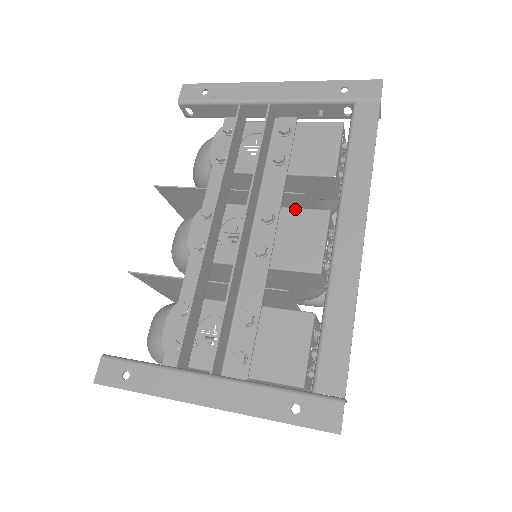
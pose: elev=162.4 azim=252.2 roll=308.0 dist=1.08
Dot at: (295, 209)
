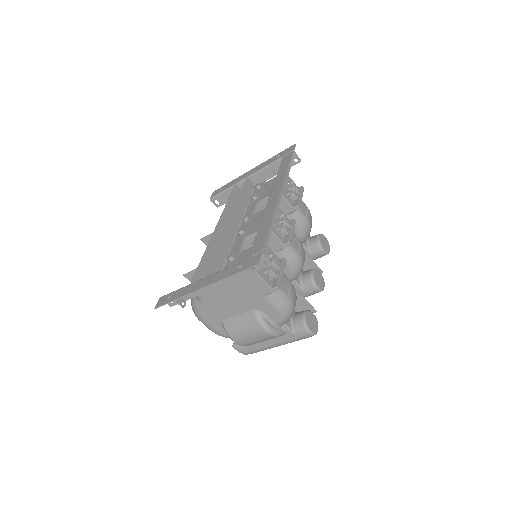
Dot at: (260, 211)
